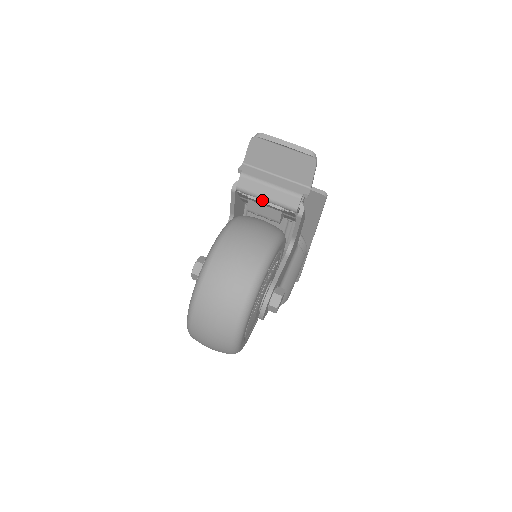
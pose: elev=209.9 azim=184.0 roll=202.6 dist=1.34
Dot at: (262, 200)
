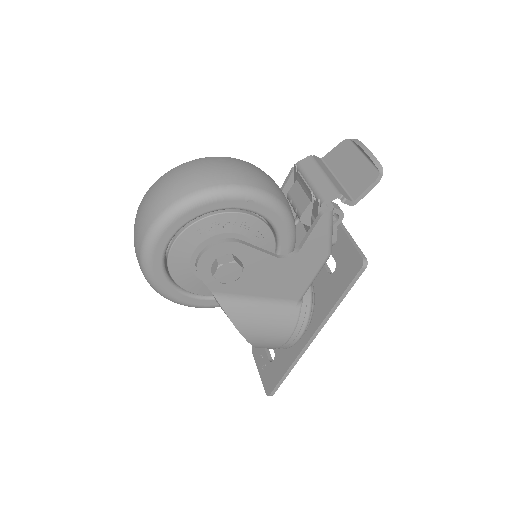
Dot at: occluded
